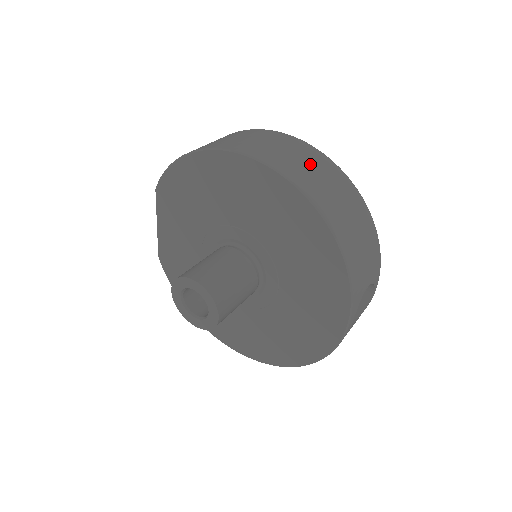
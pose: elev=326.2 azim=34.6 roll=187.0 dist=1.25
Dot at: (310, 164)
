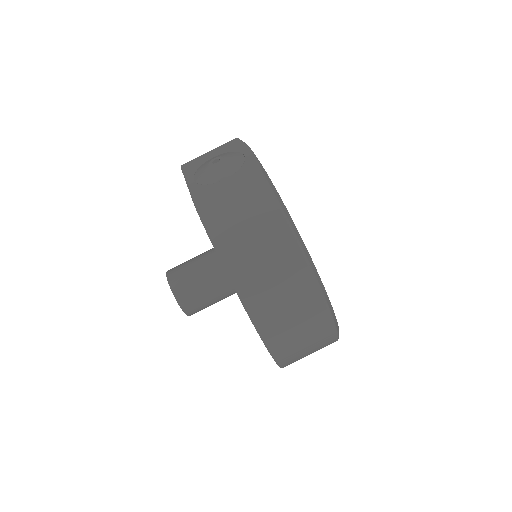
Dot at: (311, 346)
